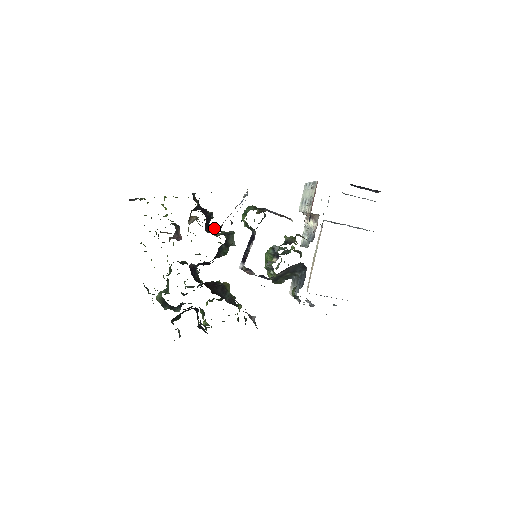
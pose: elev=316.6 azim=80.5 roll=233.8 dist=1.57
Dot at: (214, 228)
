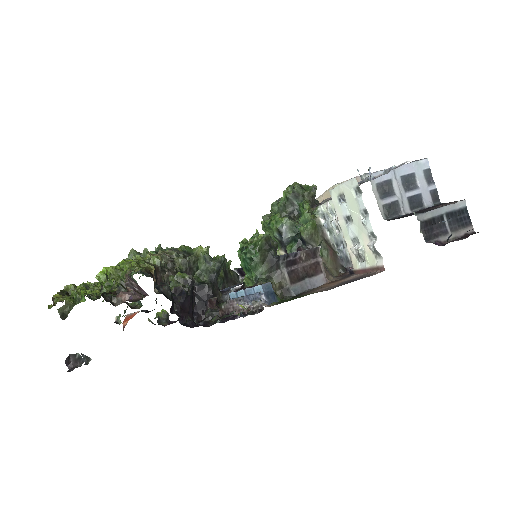
Dot at: (191, 258)
